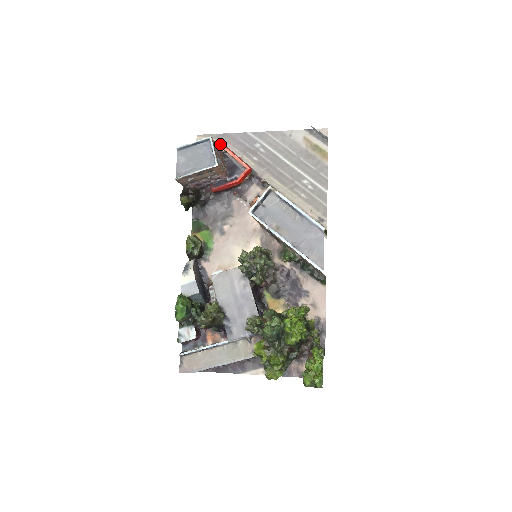
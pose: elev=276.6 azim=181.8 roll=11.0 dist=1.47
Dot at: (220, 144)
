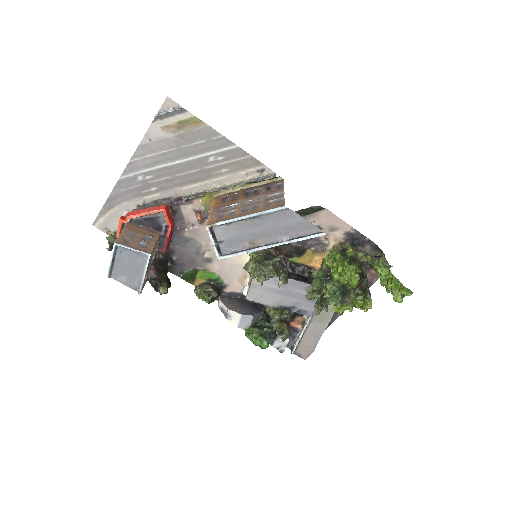
Dot at: (120, 219)
